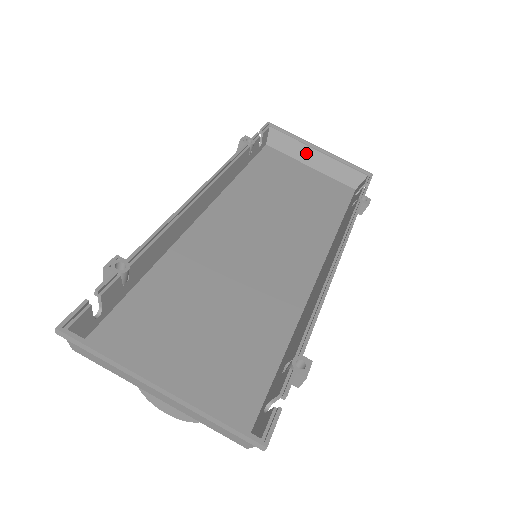
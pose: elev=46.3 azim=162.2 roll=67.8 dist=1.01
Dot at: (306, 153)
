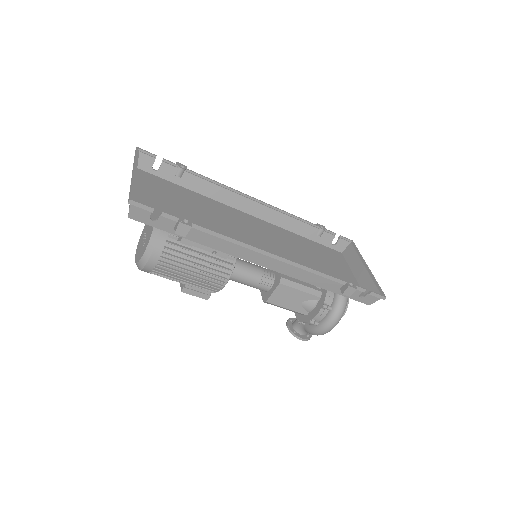
Dot at: (358, 266)
